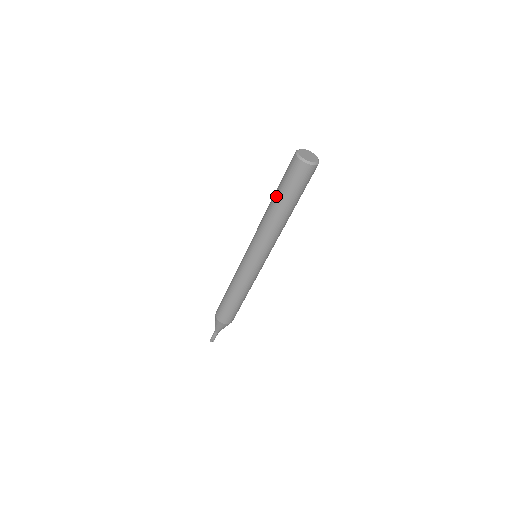
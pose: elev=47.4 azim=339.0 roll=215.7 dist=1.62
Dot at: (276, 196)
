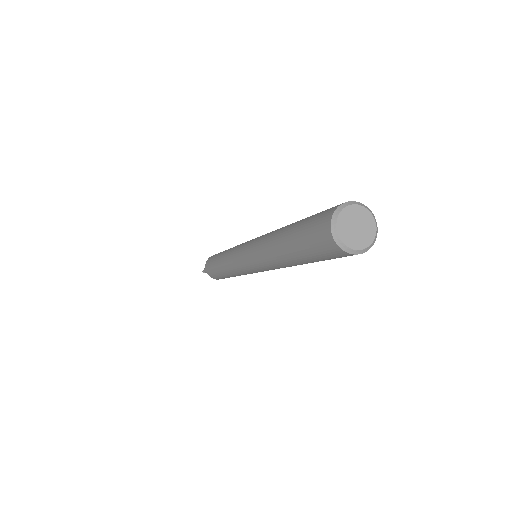
Dot at: (298, 261)
